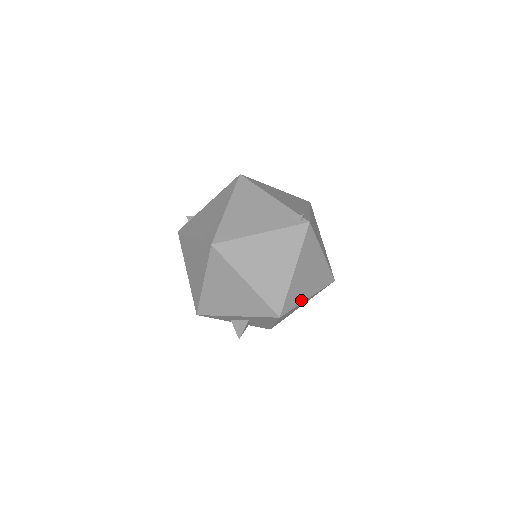
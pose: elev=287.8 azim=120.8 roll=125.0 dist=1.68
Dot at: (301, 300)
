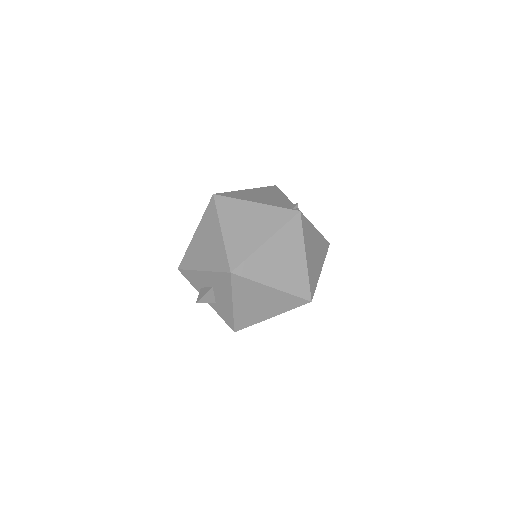
Dot at: (262, 280)
